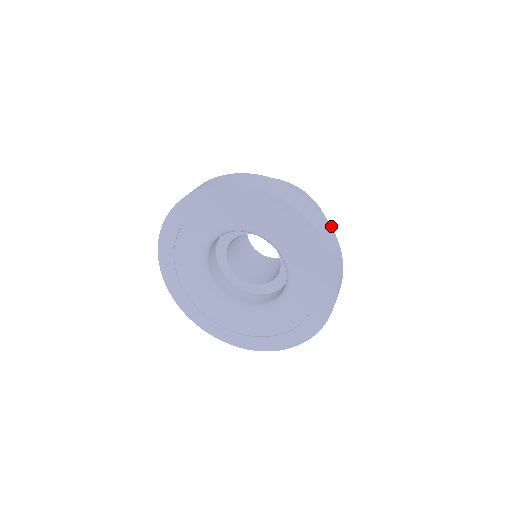
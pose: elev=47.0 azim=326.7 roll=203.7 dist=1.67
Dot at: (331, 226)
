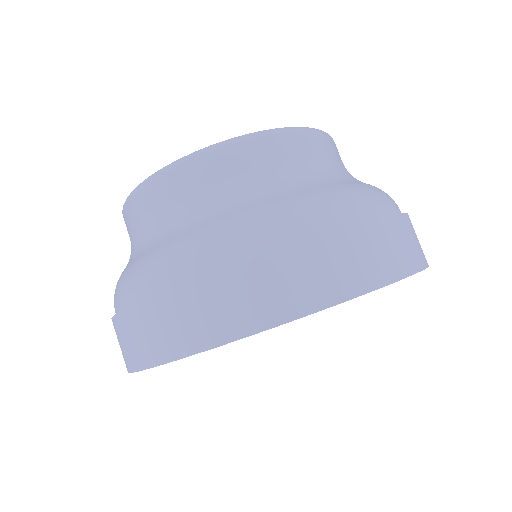
Dot at: occluded
